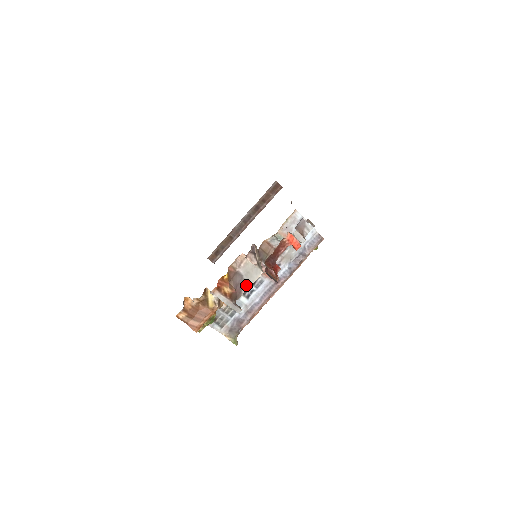
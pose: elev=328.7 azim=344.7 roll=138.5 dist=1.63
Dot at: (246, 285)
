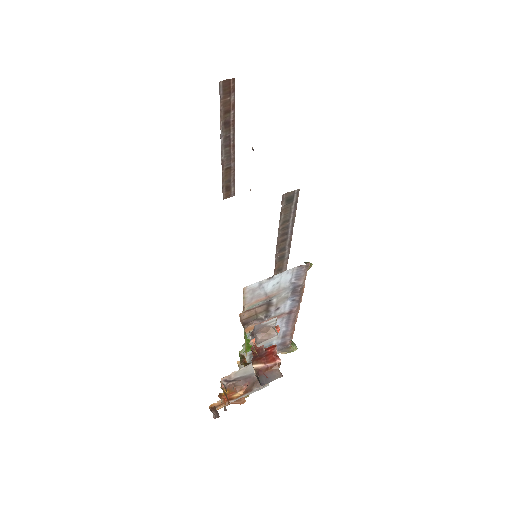
Dot at: (253, 373)
